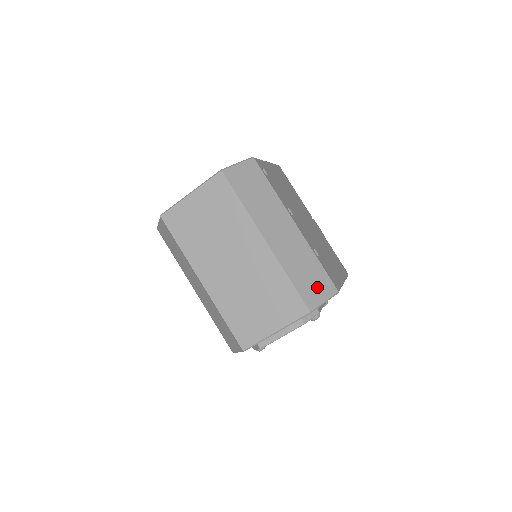
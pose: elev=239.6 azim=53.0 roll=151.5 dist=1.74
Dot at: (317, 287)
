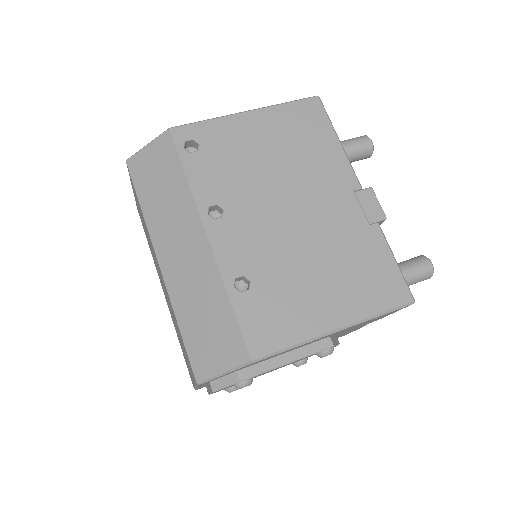
Dot at: (216, 346)
